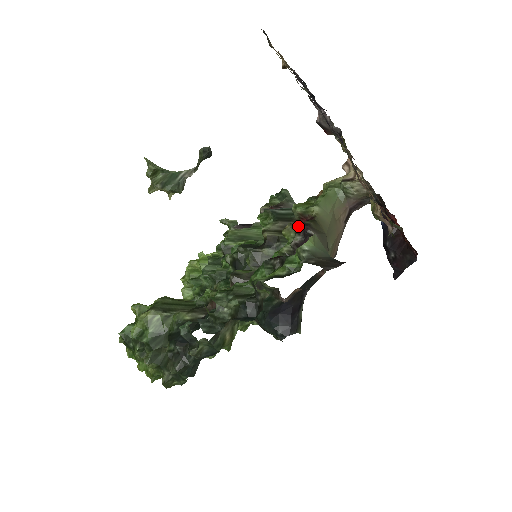
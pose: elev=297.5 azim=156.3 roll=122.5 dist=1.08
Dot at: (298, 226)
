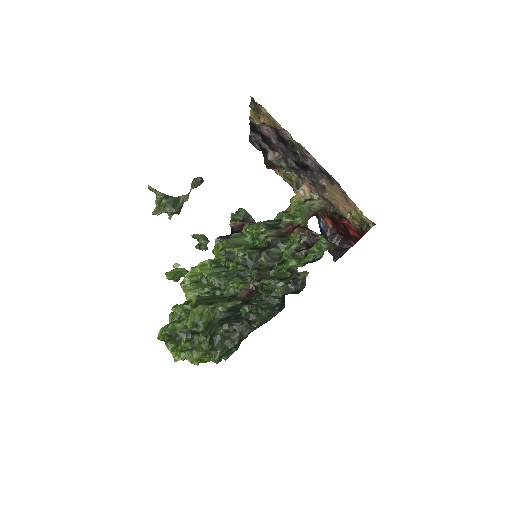
Dot at: (303, 230)
